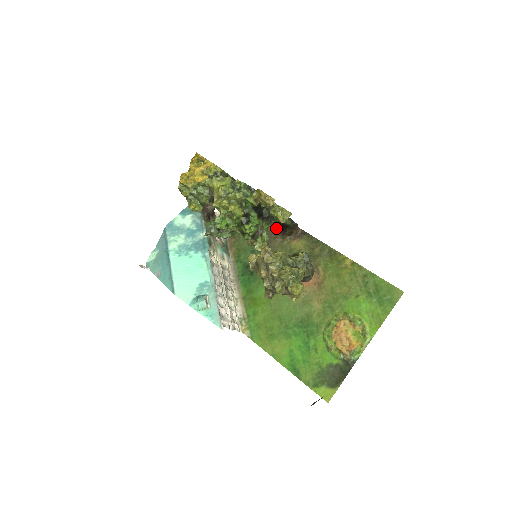
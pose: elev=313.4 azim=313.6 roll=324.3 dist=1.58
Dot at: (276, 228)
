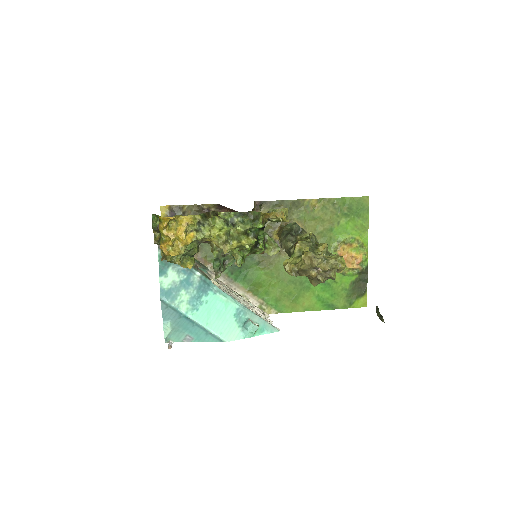
Dot at: occluded
